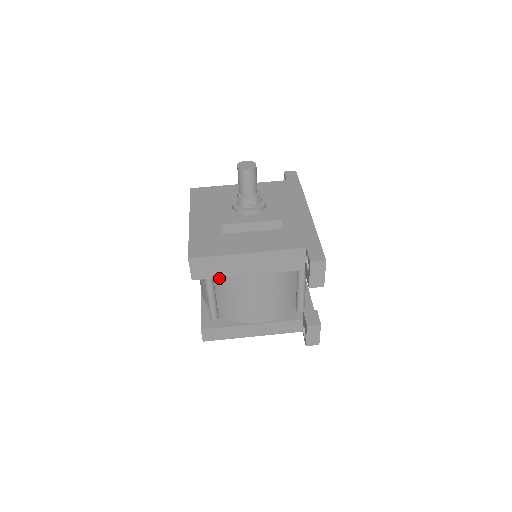
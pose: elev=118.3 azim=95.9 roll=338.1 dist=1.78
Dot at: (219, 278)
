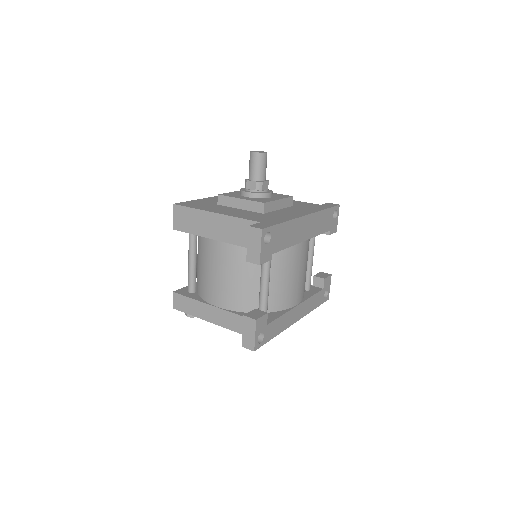
Dot at: (199, 243)
